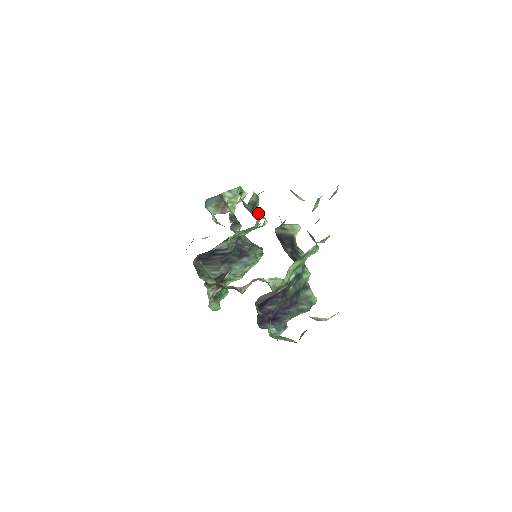
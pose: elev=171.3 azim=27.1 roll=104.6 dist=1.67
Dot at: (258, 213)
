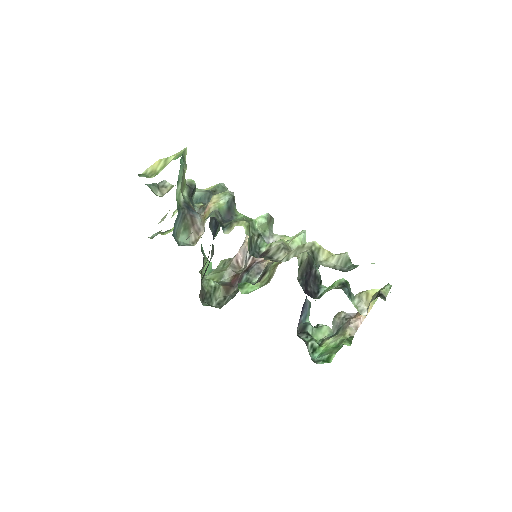
Dot at: (253, 238)
